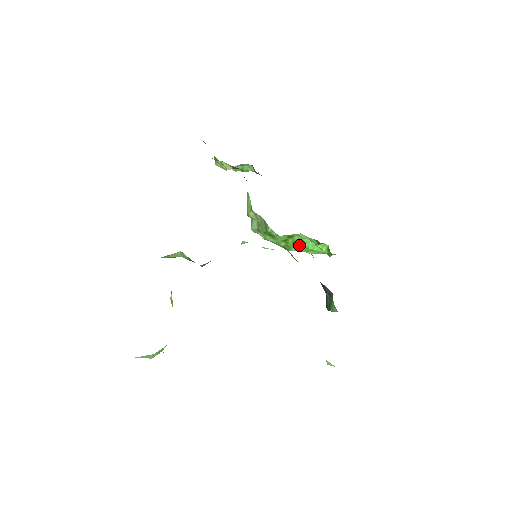
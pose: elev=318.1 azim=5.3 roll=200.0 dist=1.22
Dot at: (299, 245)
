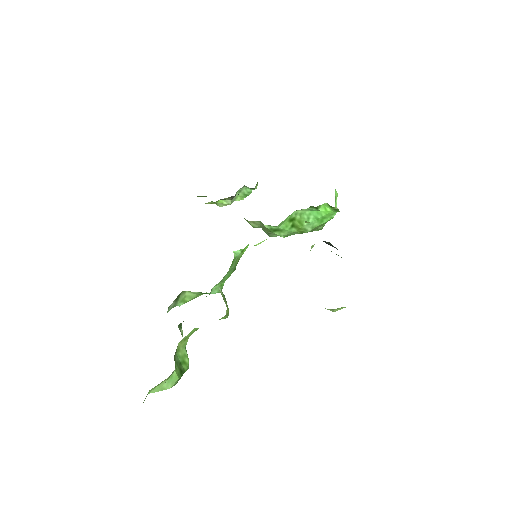
Dot at: (308, 221)
